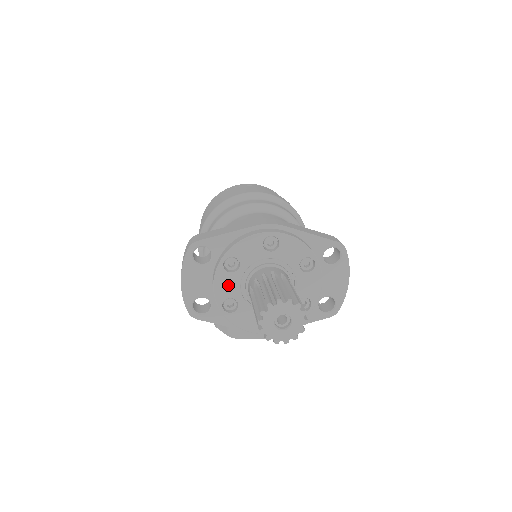
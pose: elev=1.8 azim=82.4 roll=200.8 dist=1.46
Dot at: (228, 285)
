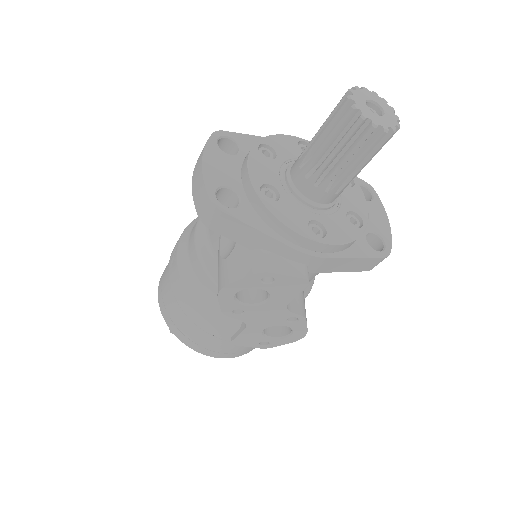
Dot at: (265, 170)
